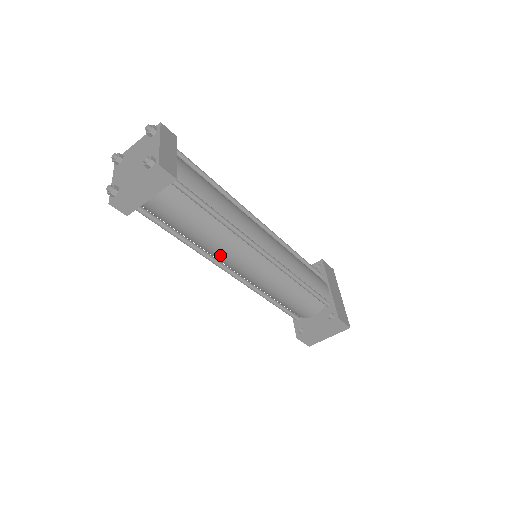
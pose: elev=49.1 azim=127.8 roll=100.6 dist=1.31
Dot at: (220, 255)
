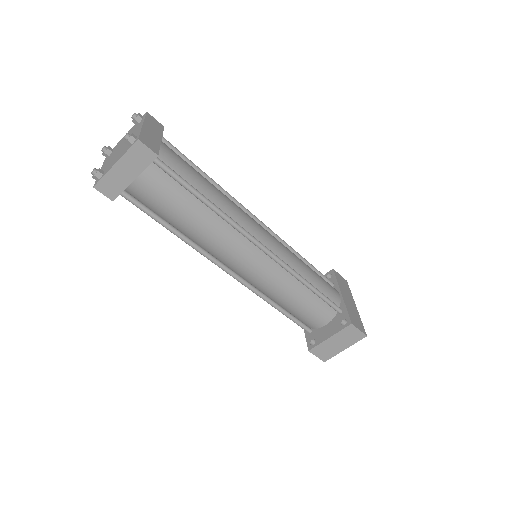
Dot at: (214, 248)
